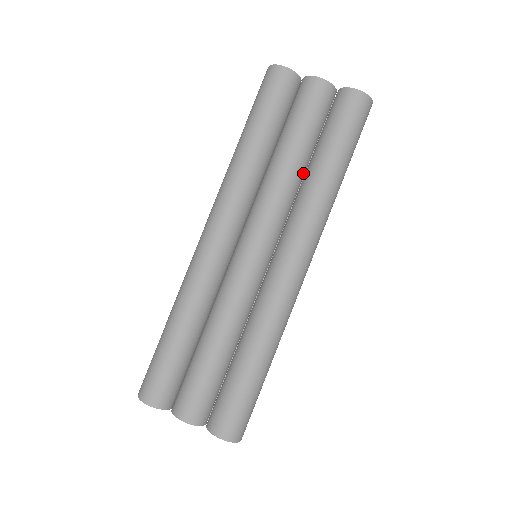
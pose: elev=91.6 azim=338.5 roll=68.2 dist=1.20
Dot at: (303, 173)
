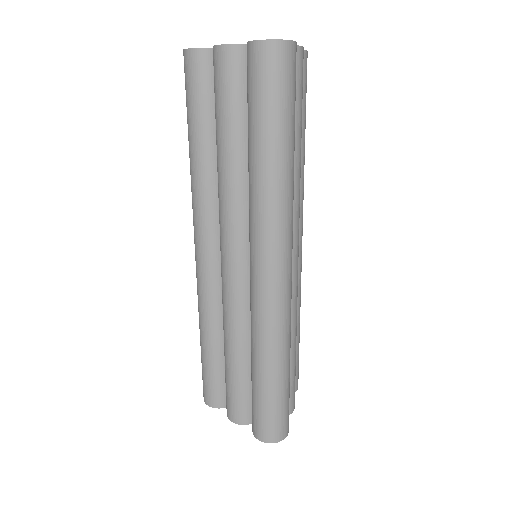
Dot at: occluded
